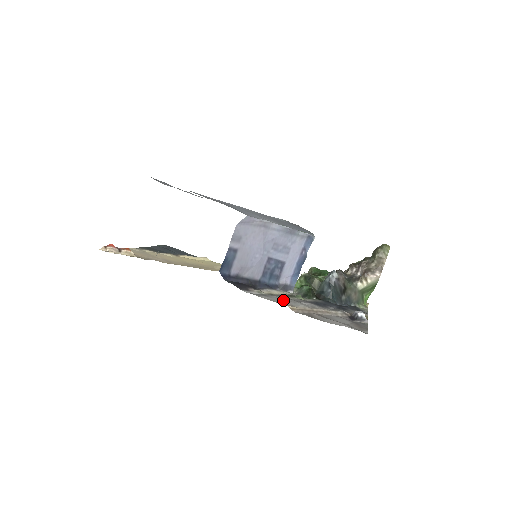
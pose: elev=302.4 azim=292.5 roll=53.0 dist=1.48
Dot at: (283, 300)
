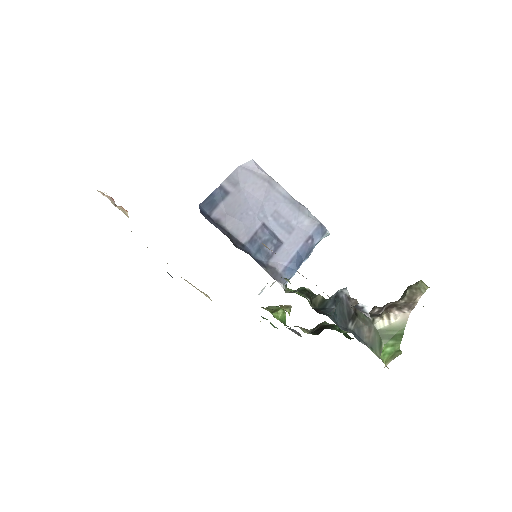
Dot at: occluded
